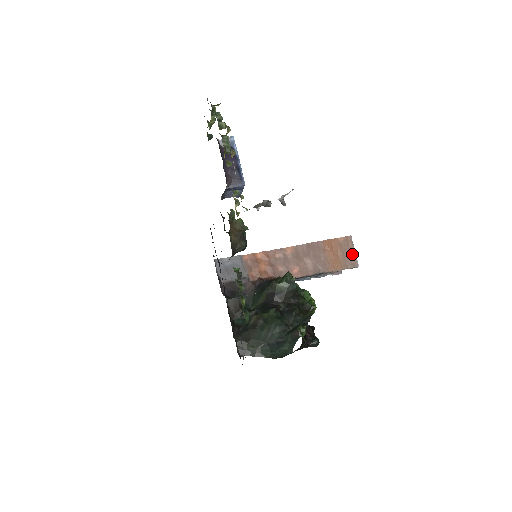
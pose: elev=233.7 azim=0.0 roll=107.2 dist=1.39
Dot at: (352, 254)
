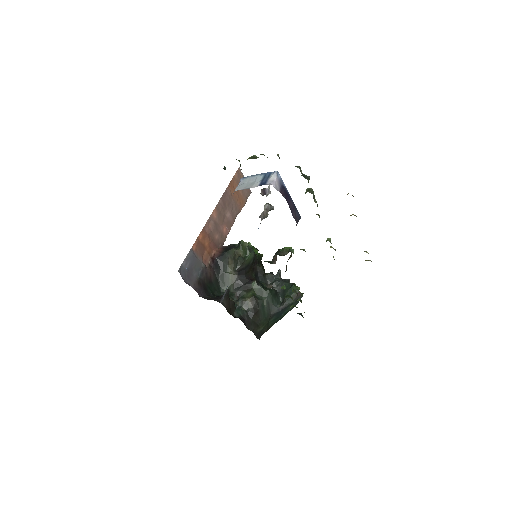
Dot at: occluded
